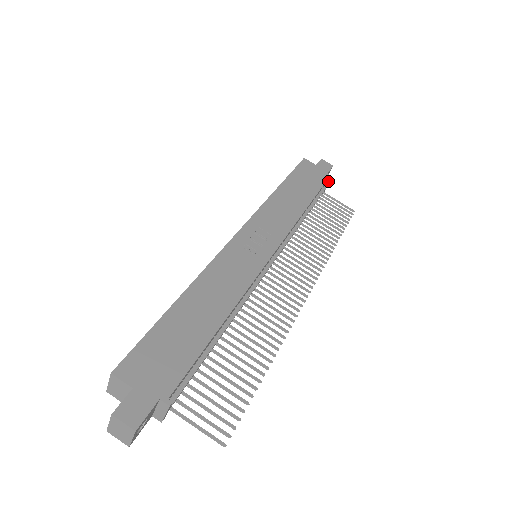
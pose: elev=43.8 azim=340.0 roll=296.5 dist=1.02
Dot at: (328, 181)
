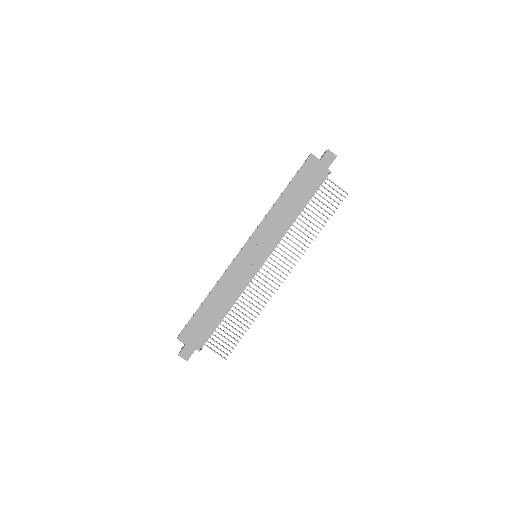
Dot at: (328, 173)
